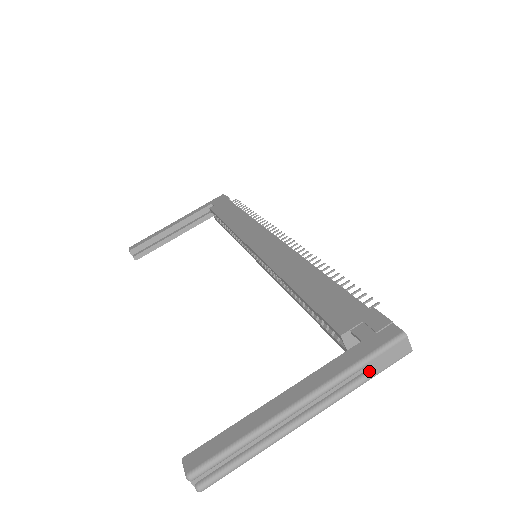
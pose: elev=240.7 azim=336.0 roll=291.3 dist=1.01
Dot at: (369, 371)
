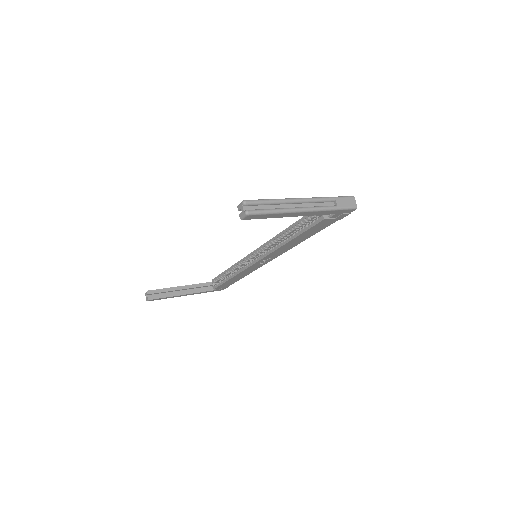
Dot at: (336, 203)
